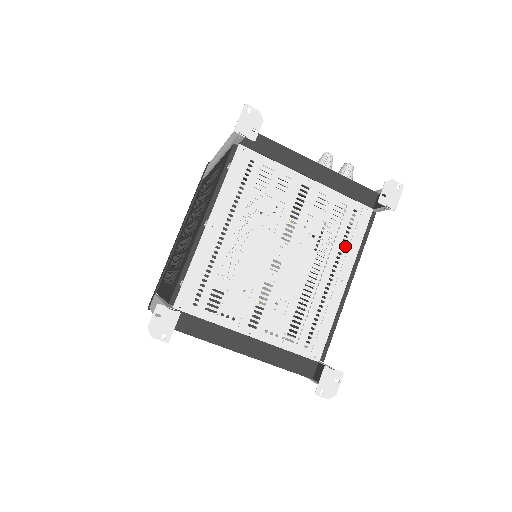
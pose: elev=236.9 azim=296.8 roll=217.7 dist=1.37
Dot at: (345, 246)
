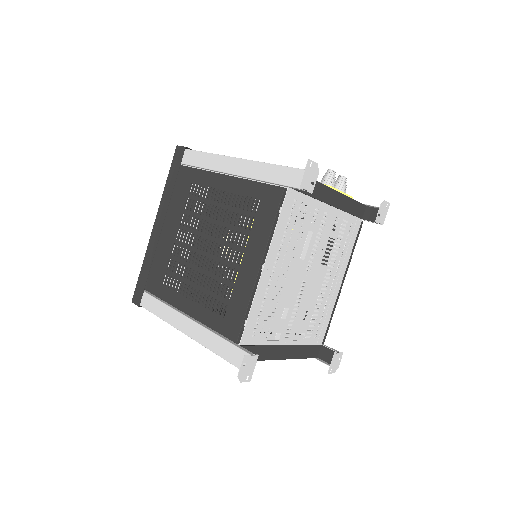
Dot at: (343, 254)
